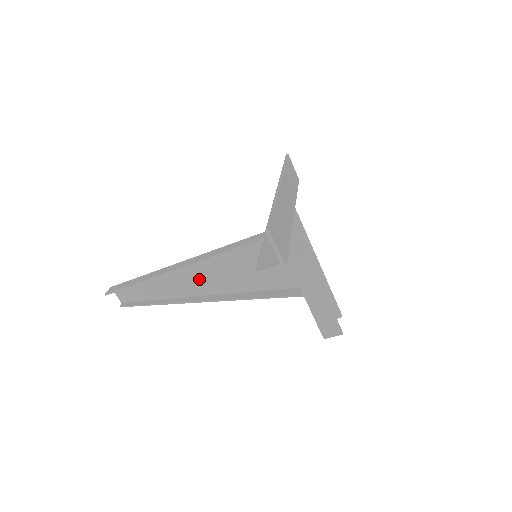
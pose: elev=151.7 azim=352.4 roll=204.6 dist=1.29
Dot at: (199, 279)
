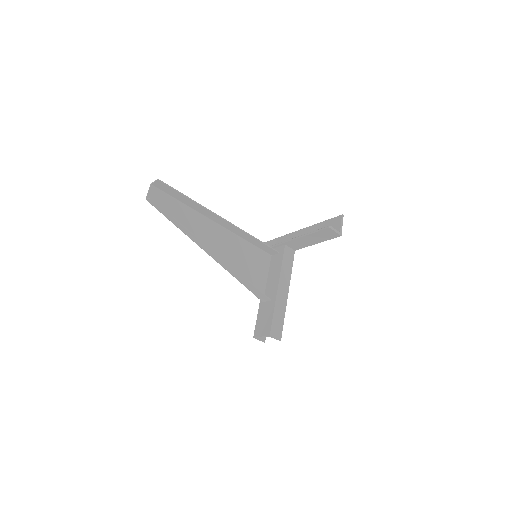
Dot at: (212, 239)
